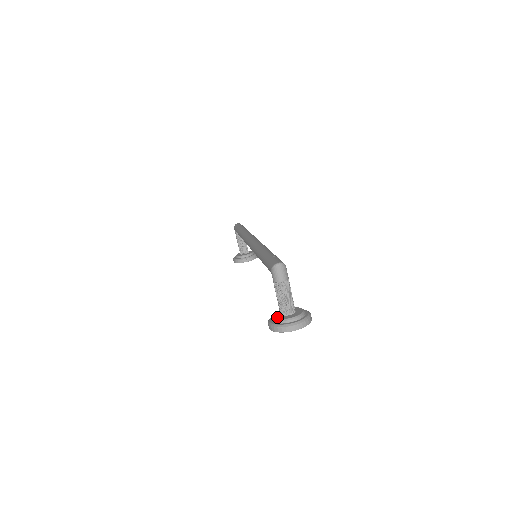
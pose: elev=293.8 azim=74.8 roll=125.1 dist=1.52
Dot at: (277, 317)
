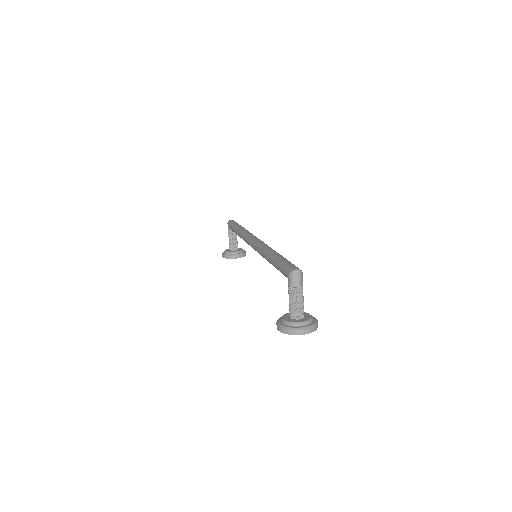
Dot at: (287, 320)
